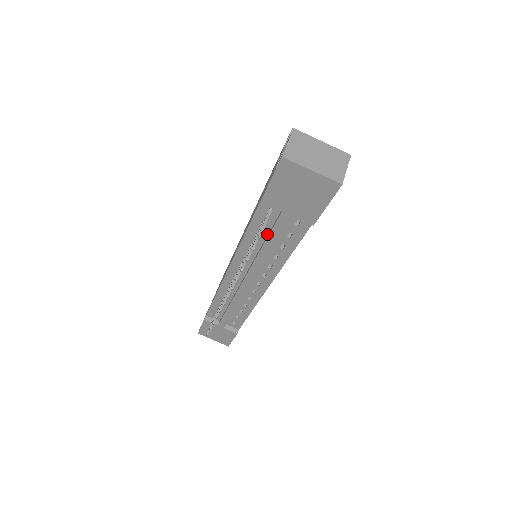
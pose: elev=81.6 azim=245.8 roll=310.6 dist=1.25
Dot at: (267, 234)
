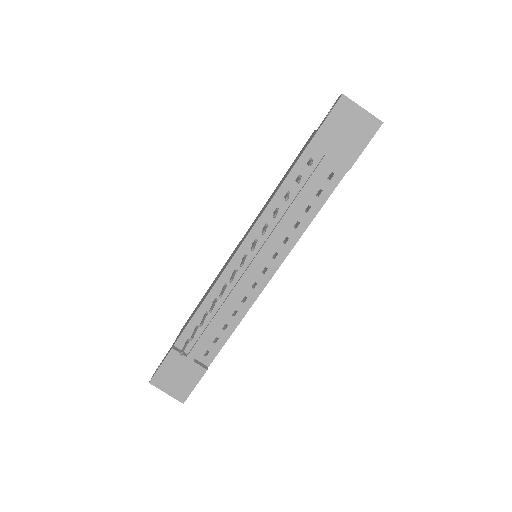
Dot at: (297, 193)
